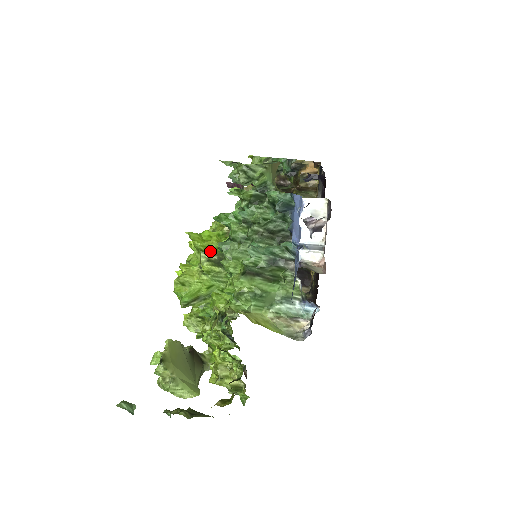
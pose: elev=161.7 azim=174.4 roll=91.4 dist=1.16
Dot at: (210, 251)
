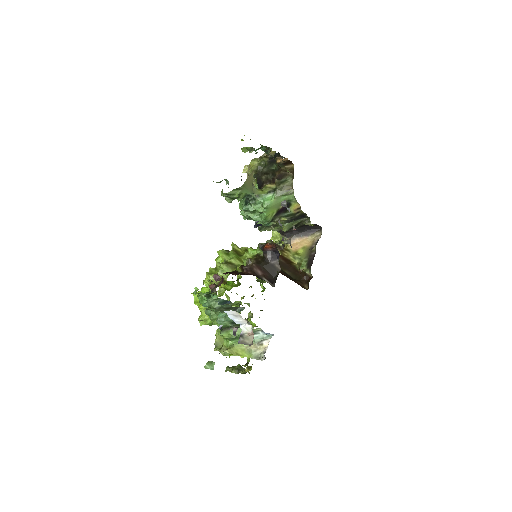
Dot at: occluded
